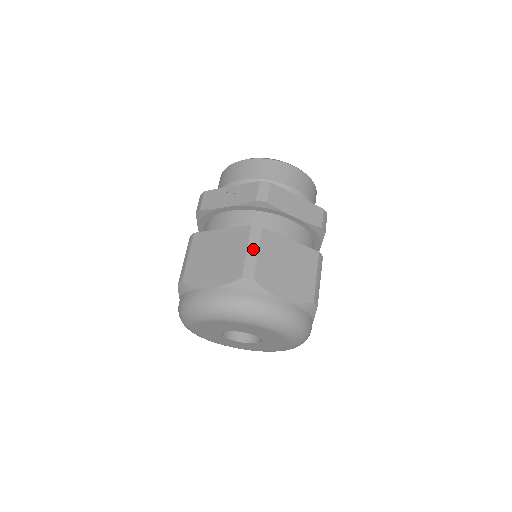
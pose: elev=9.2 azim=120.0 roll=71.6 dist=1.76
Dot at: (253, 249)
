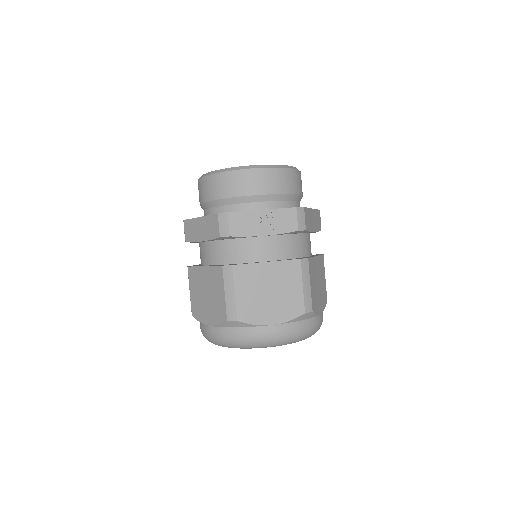
Dot at: (307, 283)
